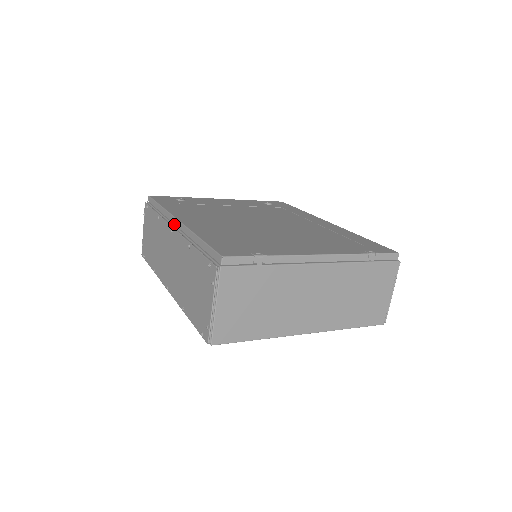
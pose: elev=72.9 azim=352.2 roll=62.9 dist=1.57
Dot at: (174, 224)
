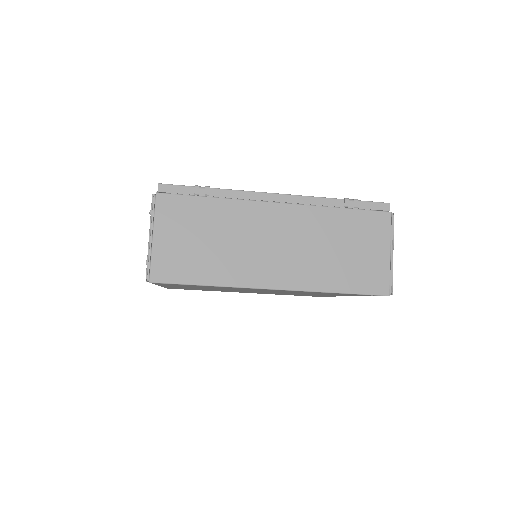
Dot at: occluded
